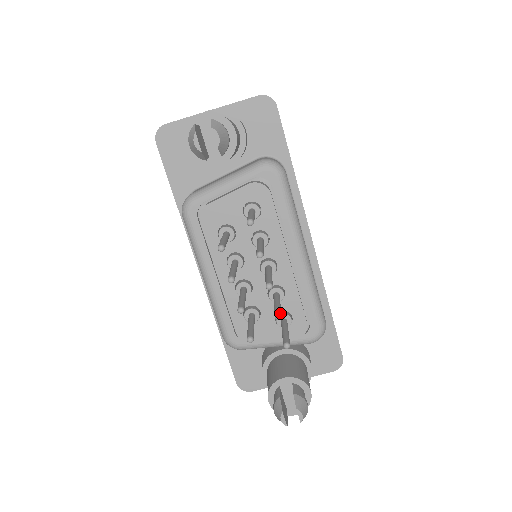
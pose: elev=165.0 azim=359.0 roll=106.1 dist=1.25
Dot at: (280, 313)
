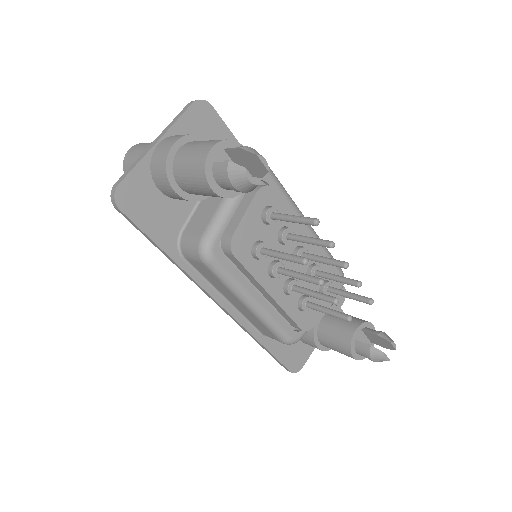
Dot at: (358, 281)
